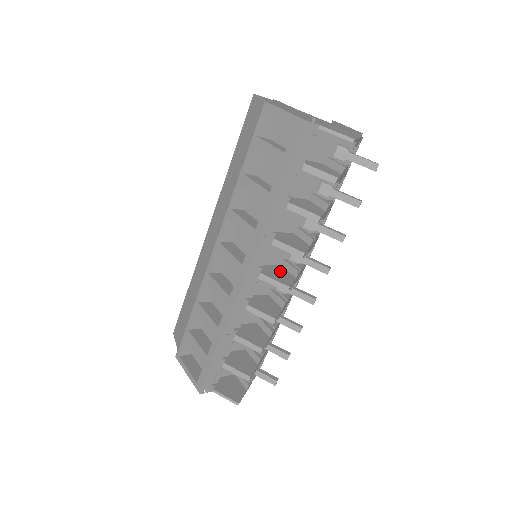
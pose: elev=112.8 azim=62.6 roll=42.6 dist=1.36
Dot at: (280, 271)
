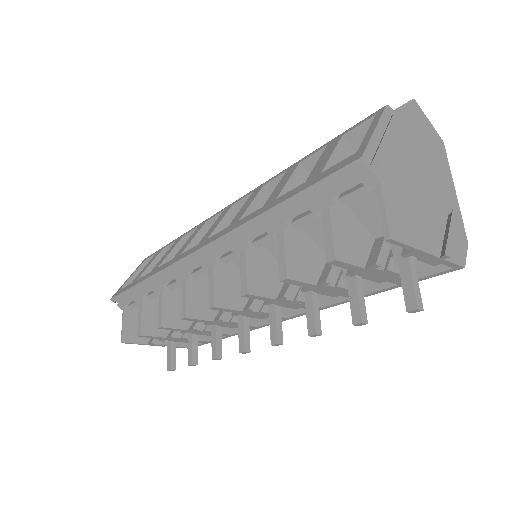
Dot at: (240, 288)
